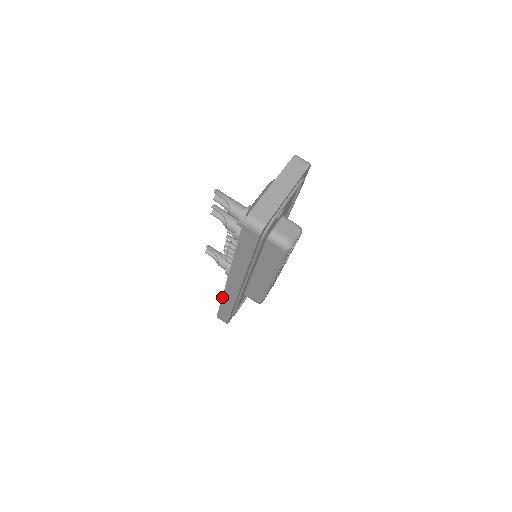
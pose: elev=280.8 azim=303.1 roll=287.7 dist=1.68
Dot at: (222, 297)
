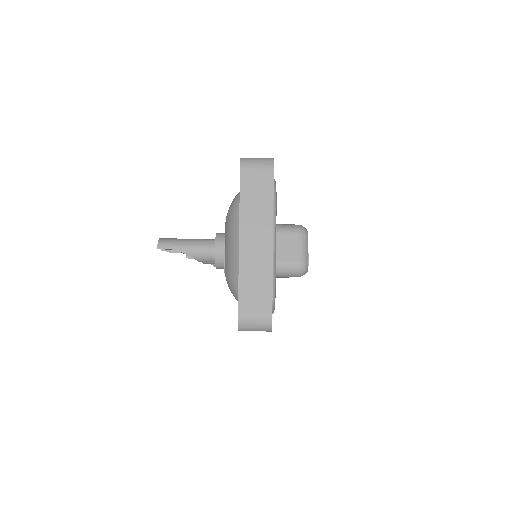
Dot at: occluded
